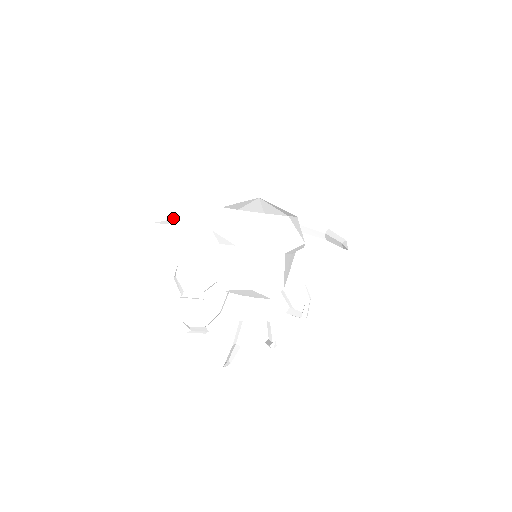
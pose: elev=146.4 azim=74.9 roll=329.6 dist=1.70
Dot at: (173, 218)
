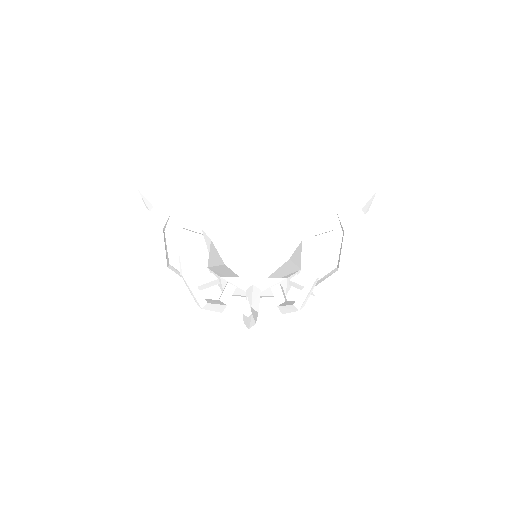
Dot at: occluded
